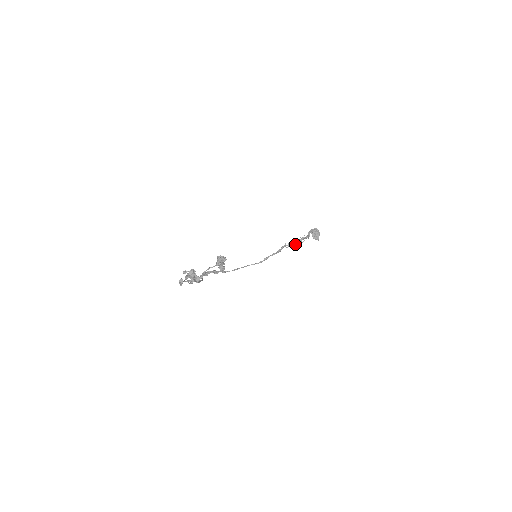
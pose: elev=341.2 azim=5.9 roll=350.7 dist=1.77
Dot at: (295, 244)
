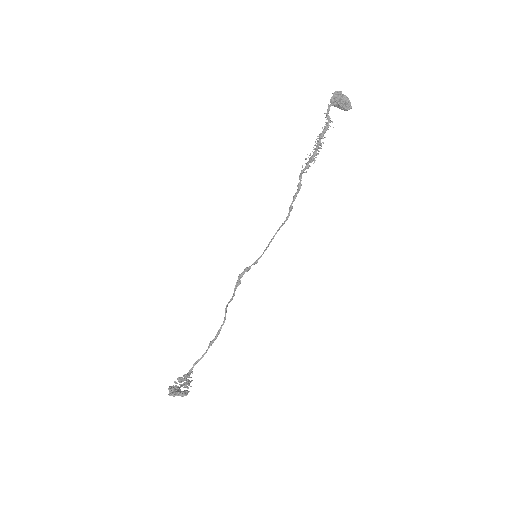
Dot at: (314, 158)
